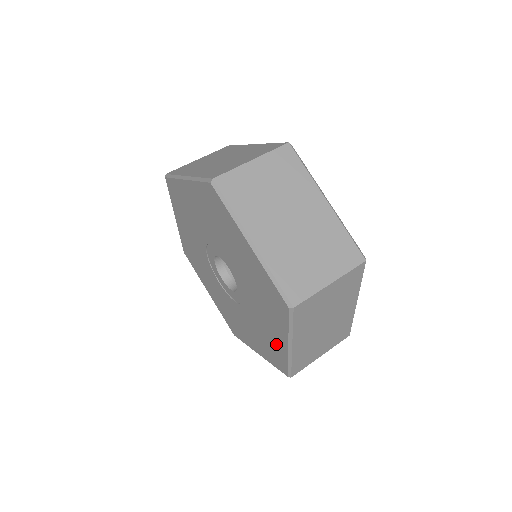
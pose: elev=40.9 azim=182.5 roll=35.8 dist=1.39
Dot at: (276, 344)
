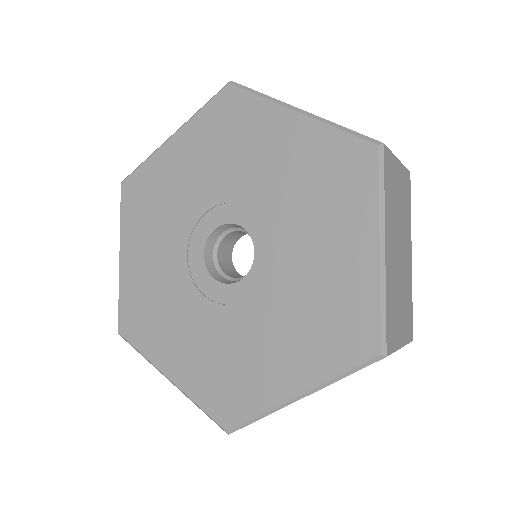
Dot at: (259, 383)
